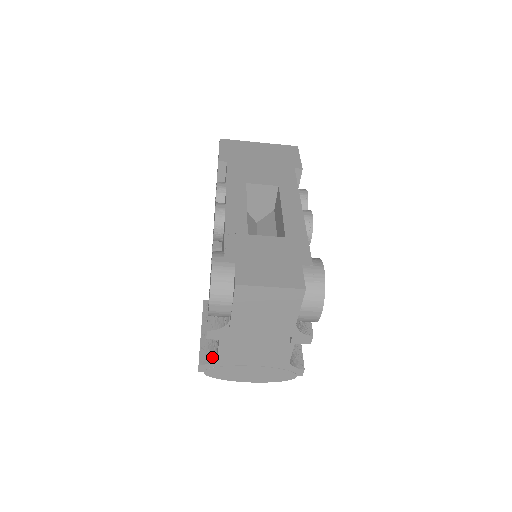
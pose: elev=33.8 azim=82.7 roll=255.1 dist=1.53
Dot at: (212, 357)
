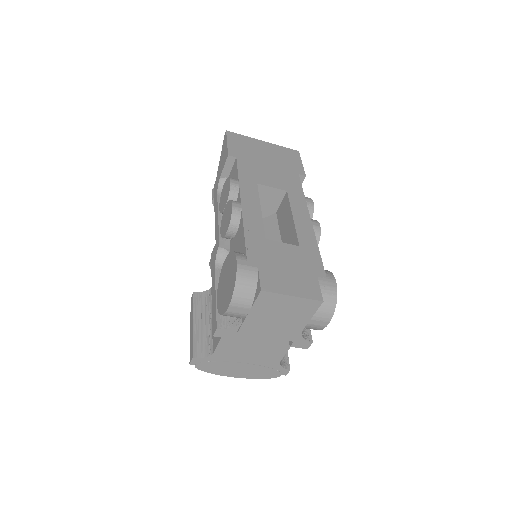
Dot at: (206, 351)
